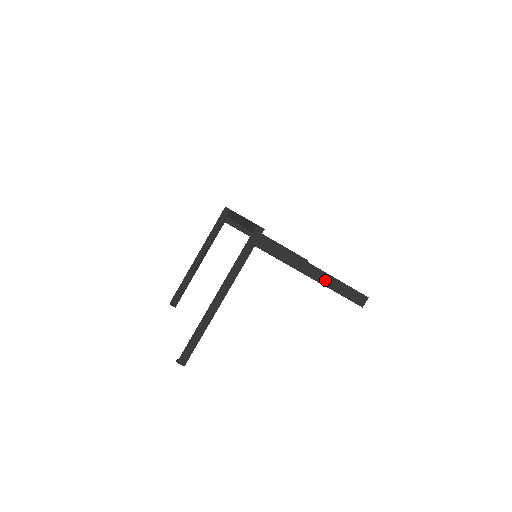
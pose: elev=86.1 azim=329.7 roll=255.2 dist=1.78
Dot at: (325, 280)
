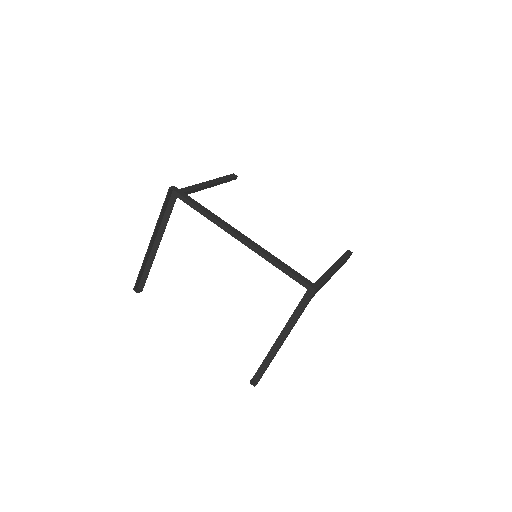
Dot at: (337, 270)
